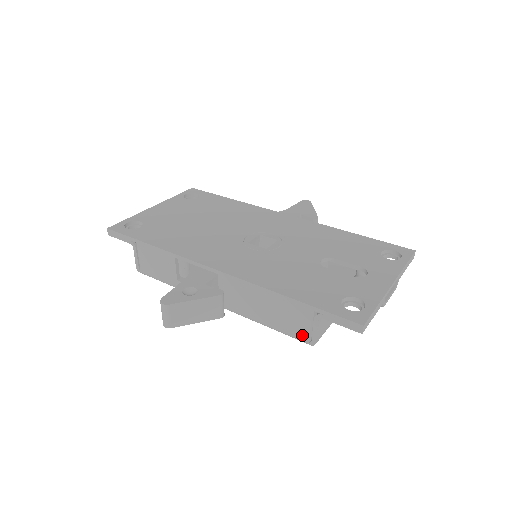
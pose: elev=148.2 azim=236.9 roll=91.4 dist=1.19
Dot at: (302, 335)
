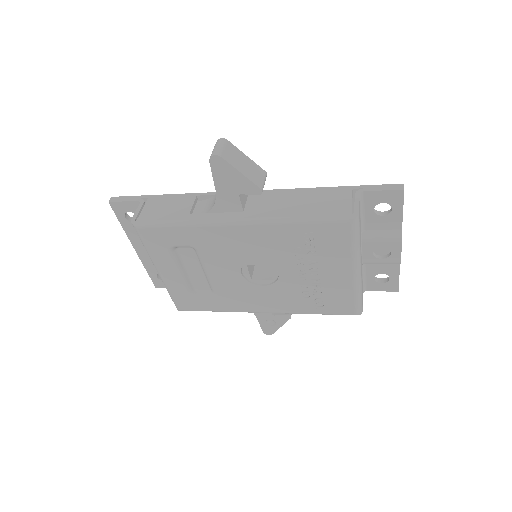
Dot at: (343, 211)
